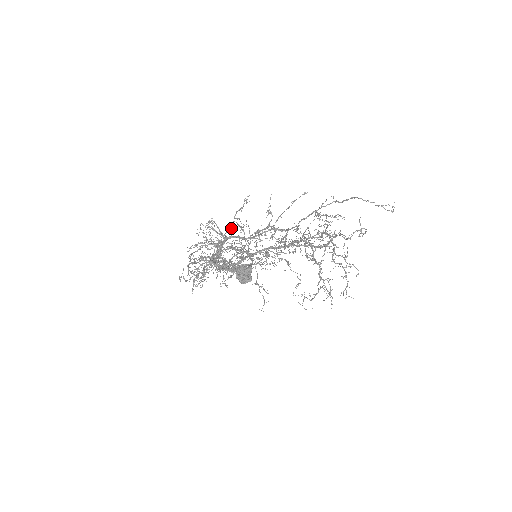
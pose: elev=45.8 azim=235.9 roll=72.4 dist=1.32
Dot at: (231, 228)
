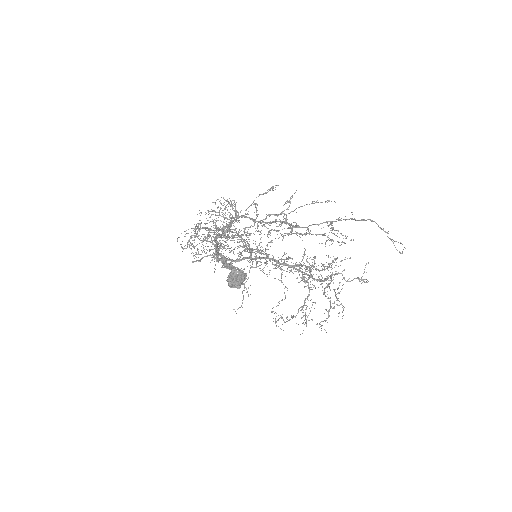
Dot at: occluded
